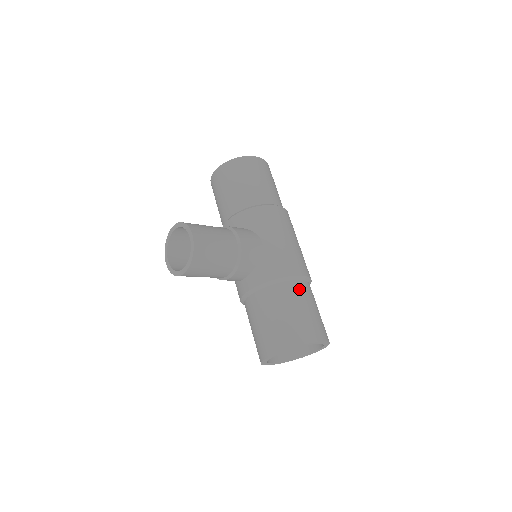
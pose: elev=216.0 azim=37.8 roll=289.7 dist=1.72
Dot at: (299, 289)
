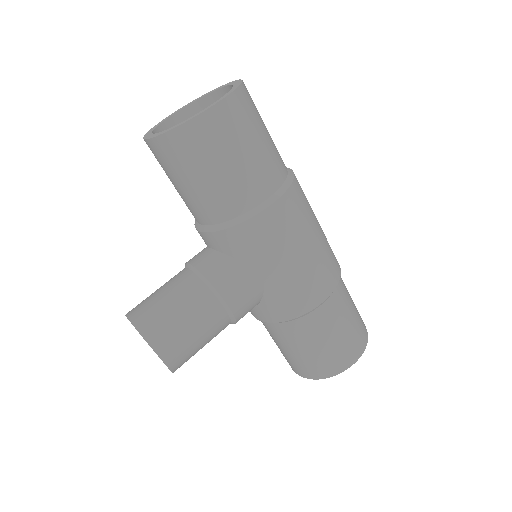
Dot at: (323, 317)
